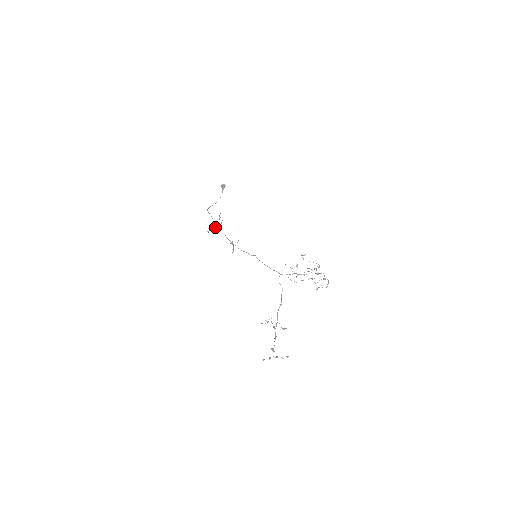
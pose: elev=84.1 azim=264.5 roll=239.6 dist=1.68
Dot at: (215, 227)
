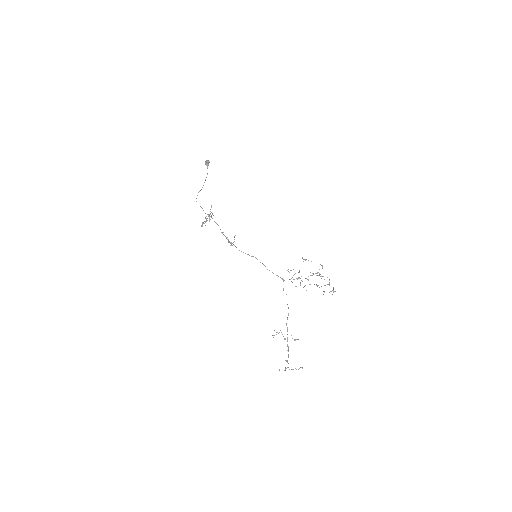
Dot at: occluded
